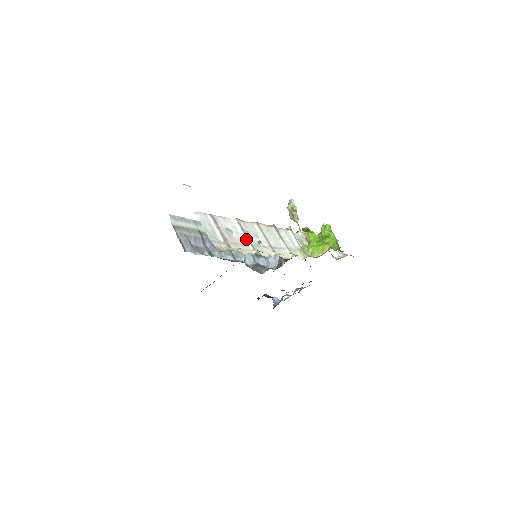
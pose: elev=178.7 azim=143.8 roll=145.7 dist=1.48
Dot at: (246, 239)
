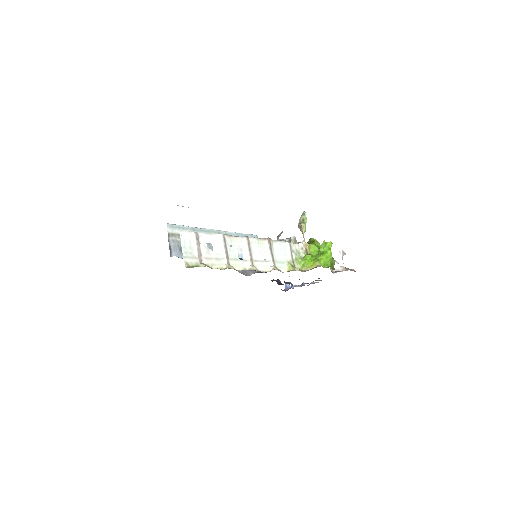
Dot at: (224, 254)
